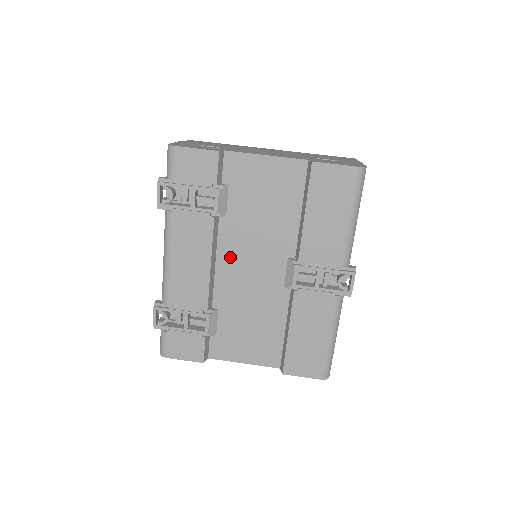
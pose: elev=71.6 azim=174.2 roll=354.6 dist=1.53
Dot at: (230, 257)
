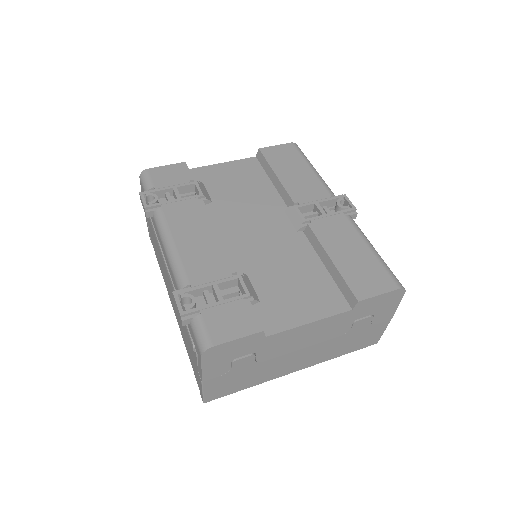
Dot at: (233, 231)
